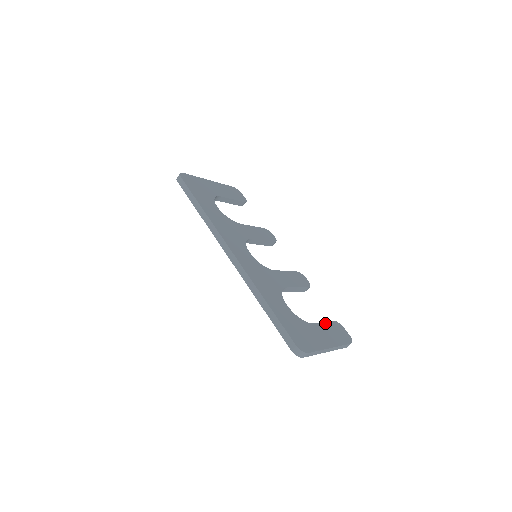
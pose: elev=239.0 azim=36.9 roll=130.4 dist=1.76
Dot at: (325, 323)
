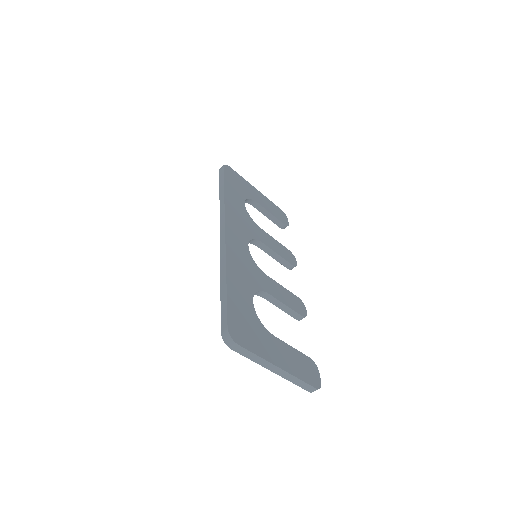
Dot at: (293, 349)
